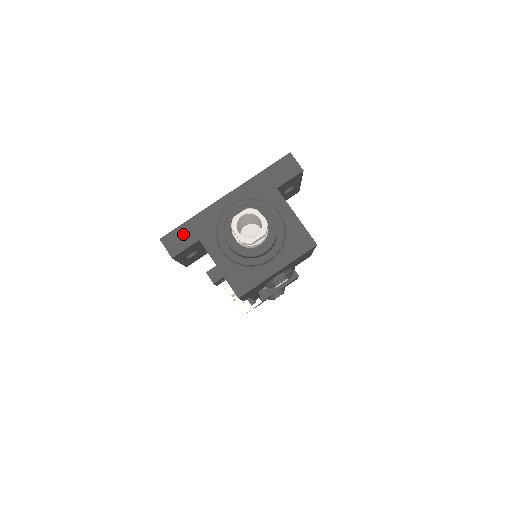
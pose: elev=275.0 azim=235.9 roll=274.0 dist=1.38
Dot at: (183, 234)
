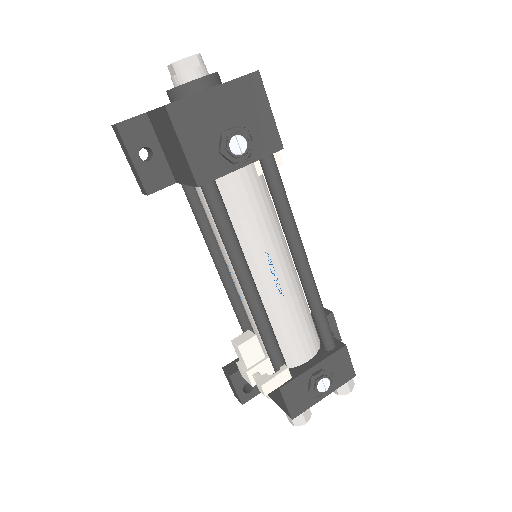
Dot at: occluded
